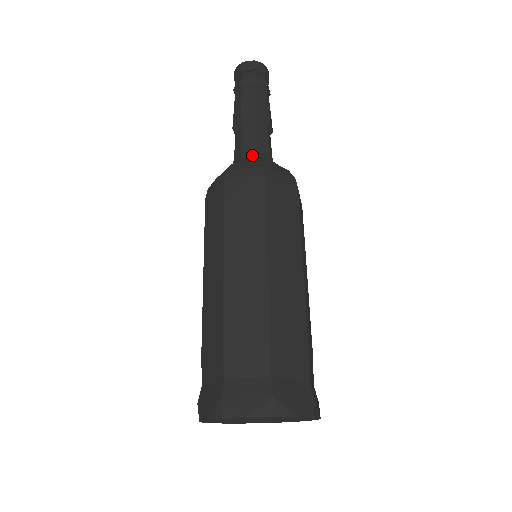
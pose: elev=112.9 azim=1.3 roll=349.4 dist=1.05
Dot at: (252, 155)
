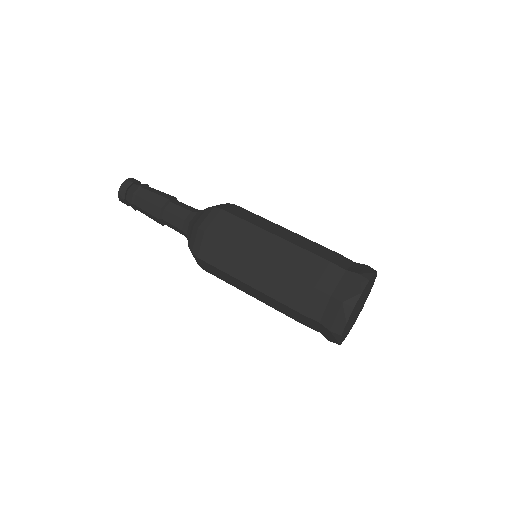
Dot at: (187, 226)
